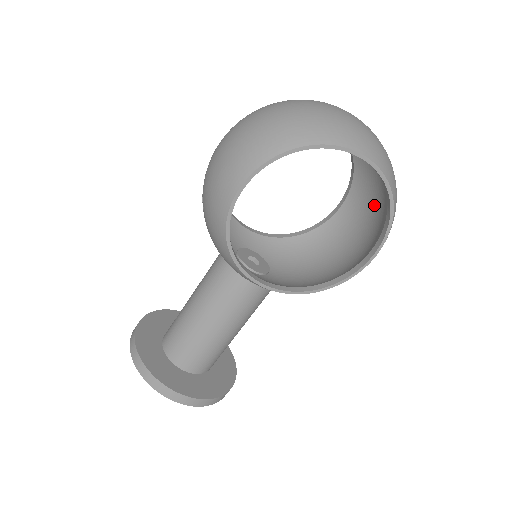
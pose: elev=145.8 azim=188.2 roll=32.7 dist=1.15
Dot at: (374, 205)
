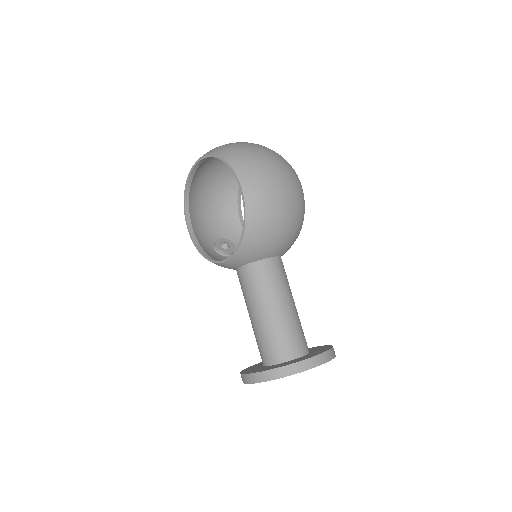
Dot at: occluded
